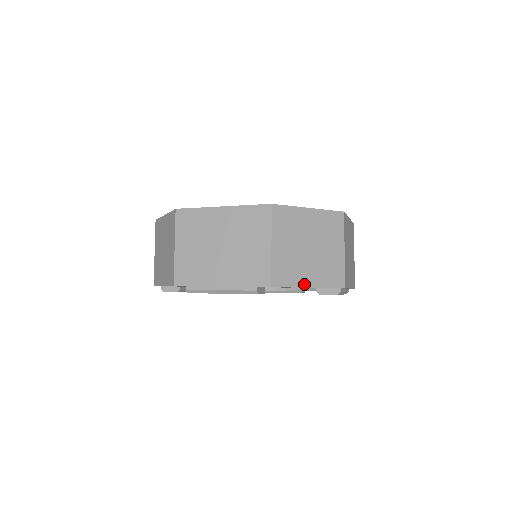
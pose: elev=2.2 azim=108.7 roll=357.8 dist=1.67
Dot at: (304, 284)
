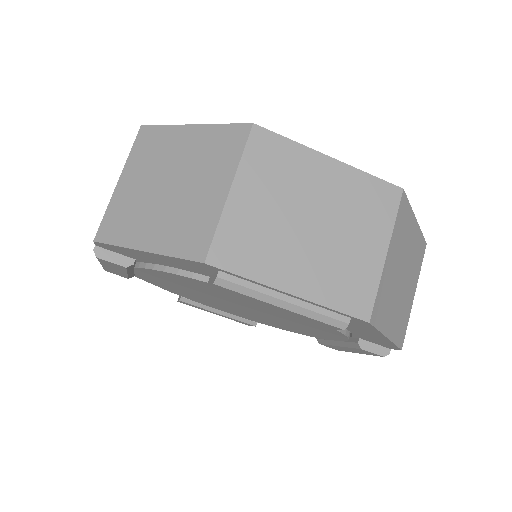
Dot at: (138, 244)
